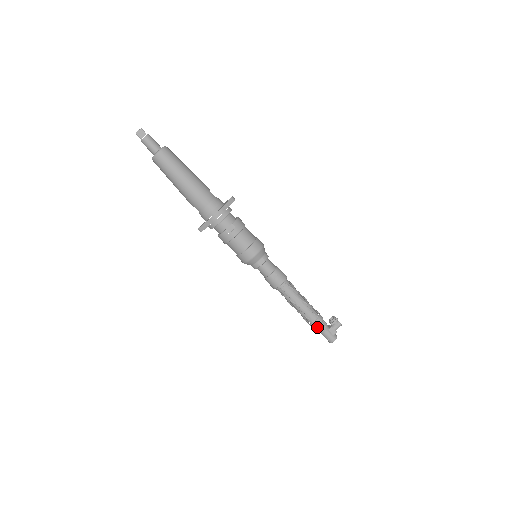
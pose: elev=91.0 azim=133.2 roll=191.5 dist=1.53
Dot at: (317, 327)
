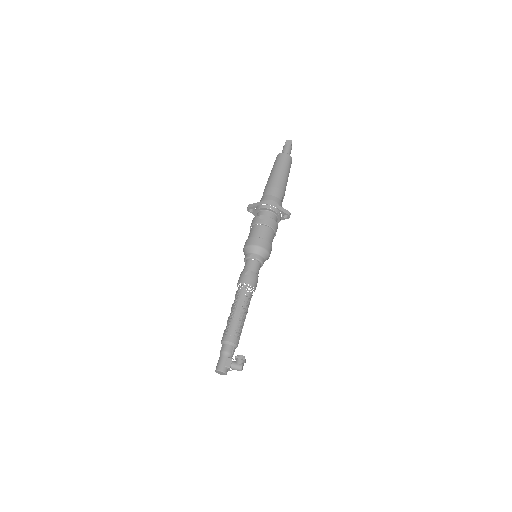
Dot at: (224, 344)
